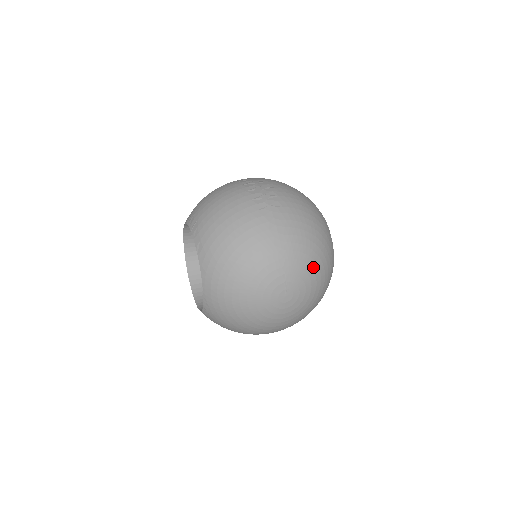
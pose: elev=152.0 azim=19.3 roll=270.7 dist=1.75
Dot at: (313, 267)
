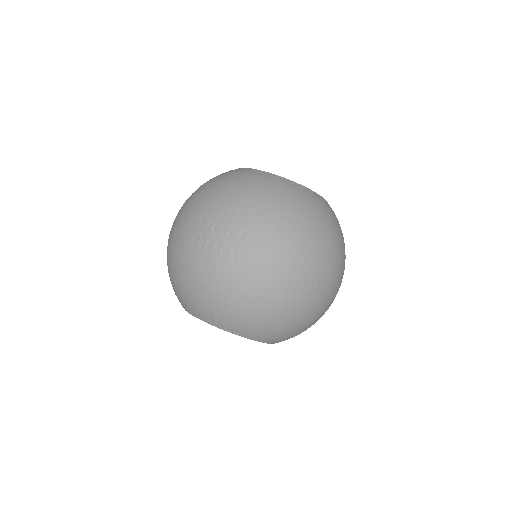
Dot at: (332, 243)
